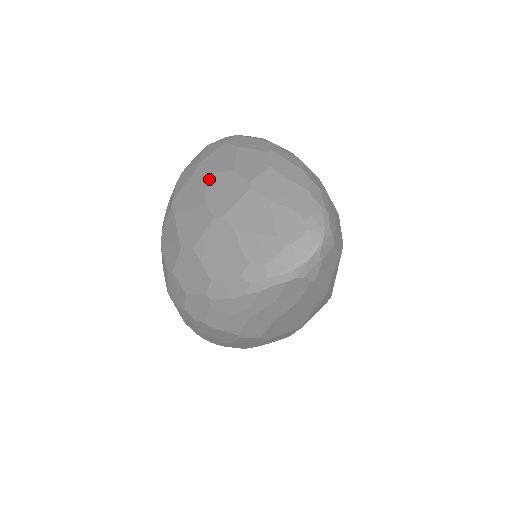
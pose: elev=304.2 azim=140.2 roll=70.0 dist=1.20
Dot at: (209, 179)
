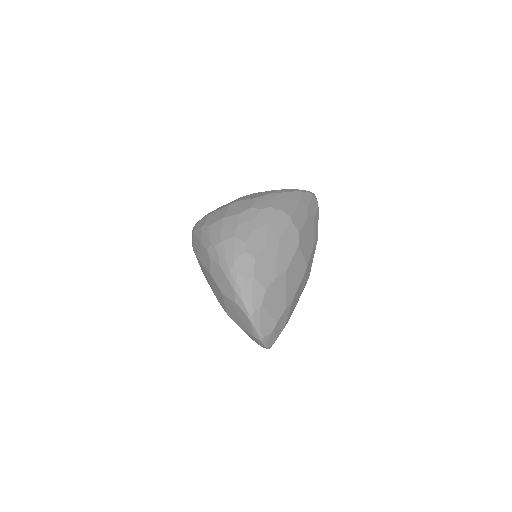
Dot at: occluded
